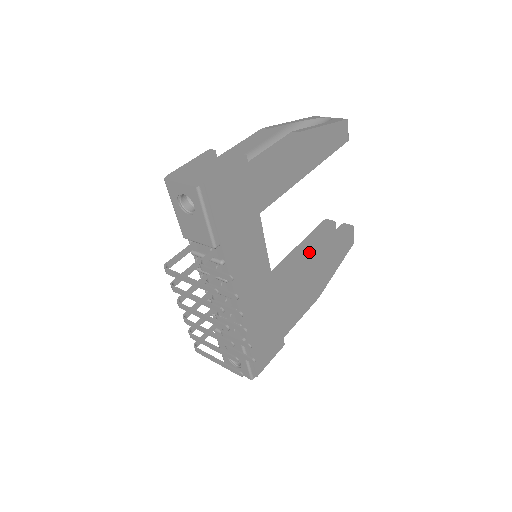
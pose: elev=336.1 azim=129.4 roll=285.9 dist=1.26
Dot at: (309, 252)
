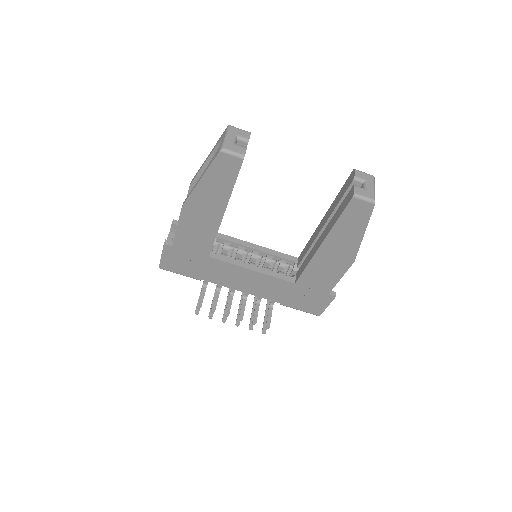
Dot at: occluded
